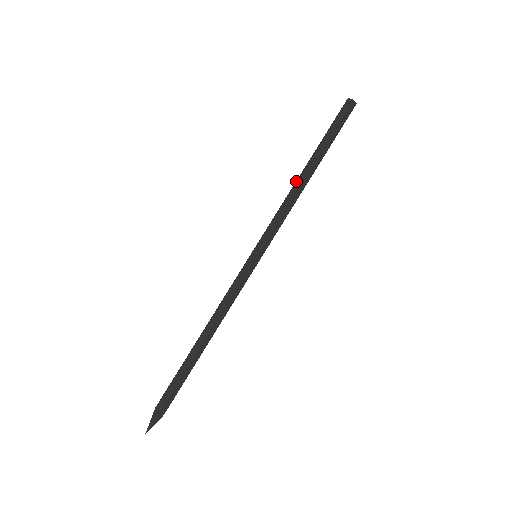
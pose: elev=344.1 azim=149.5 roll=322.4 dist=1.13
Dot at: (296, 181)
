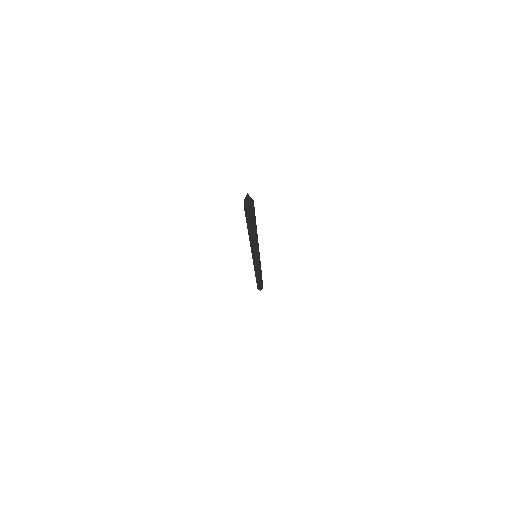
Dot at: occluded
